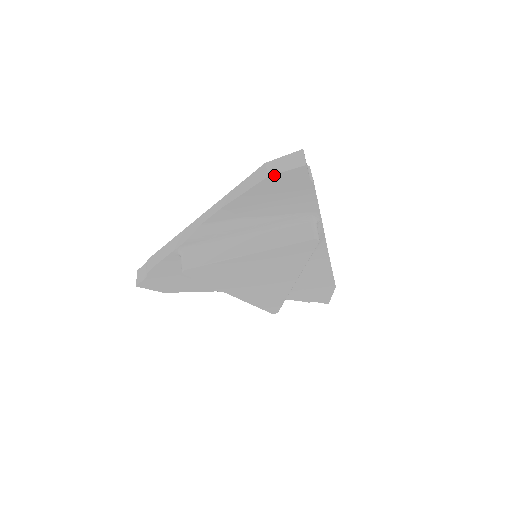
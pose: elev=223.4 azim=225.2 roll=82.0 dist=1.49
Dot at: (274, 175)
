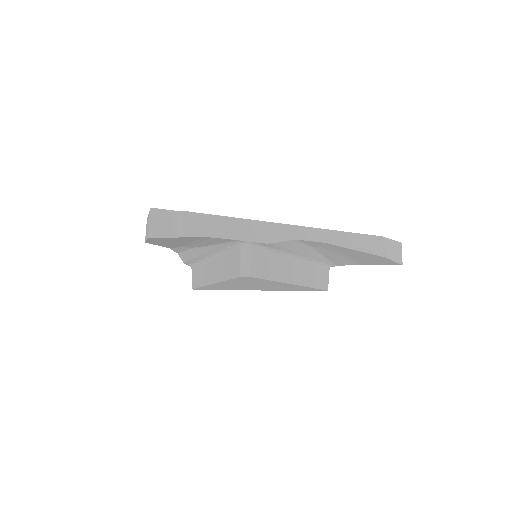
Dot at: (147, 241)
